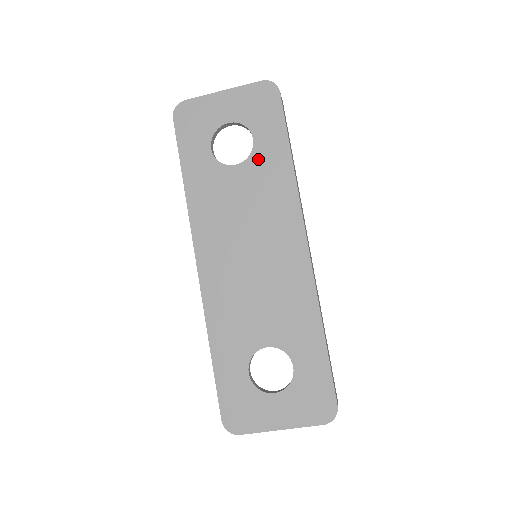
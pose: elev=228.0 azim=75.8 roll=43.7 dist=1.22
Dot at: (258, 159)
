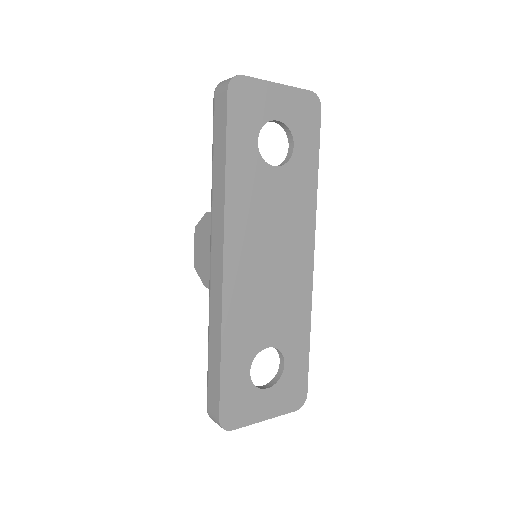
Dot at: (294, 168)
